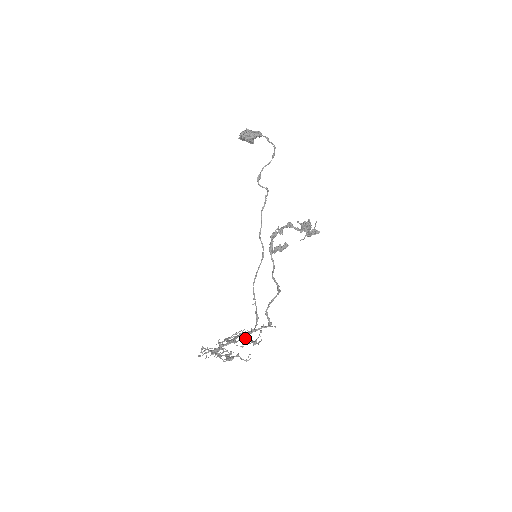
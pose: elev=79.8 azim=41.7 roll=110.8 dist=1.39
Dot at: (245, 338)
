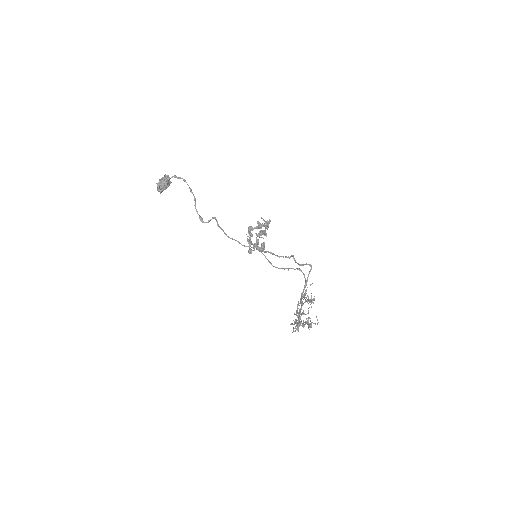
Dot at: (305, 299)
